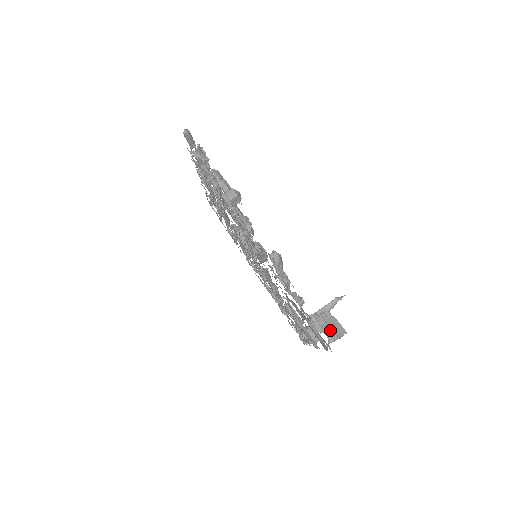
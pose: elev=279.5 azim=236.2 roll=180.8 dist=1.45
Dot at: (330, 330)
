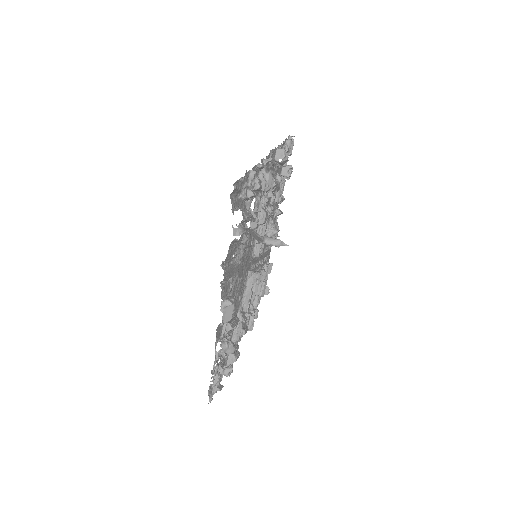
Dot at: (249, 229)
